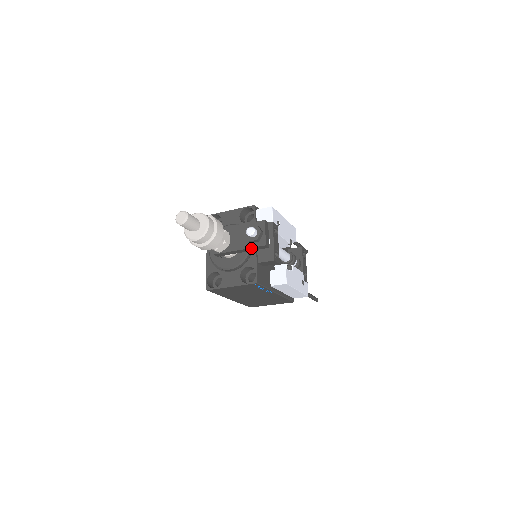
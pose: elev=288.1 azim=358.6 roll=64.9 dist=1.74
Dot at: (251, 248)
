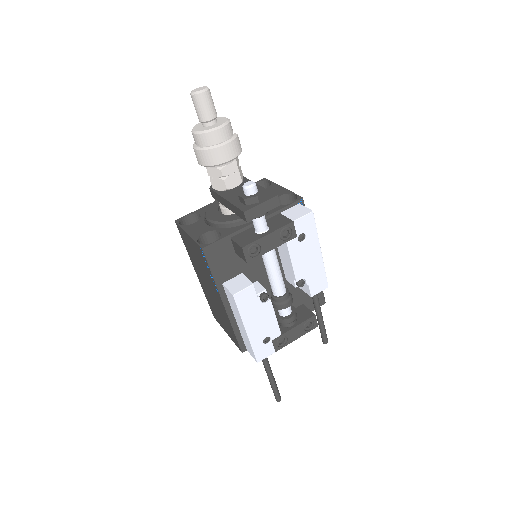
Dot at: (234, 206)
